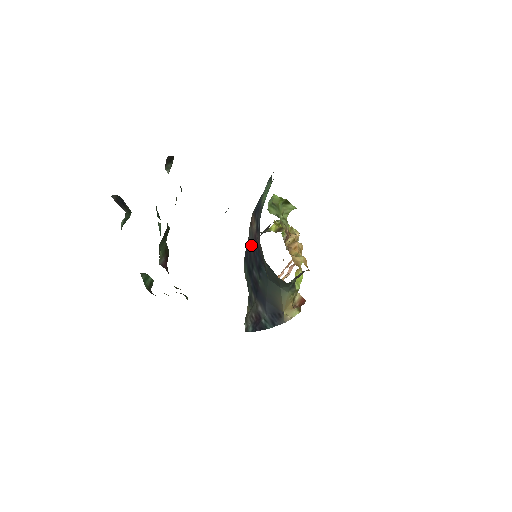
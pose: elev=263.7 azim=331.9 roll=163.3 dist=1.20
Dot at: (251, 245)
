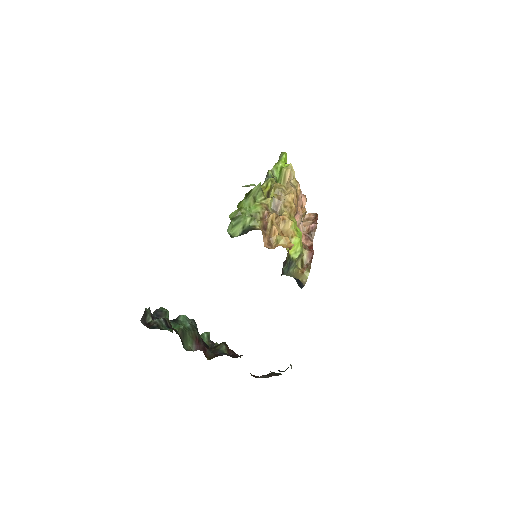
Dot at: occluded
